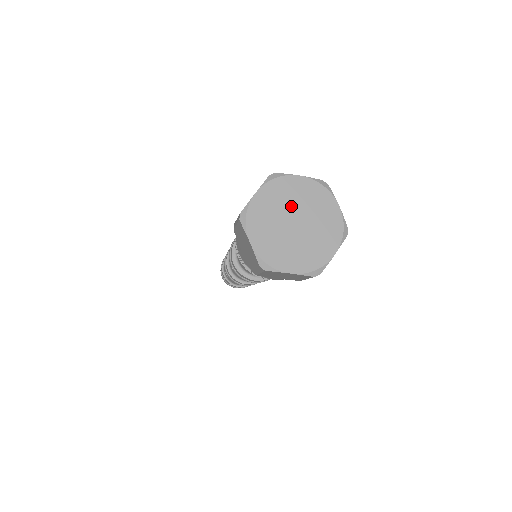
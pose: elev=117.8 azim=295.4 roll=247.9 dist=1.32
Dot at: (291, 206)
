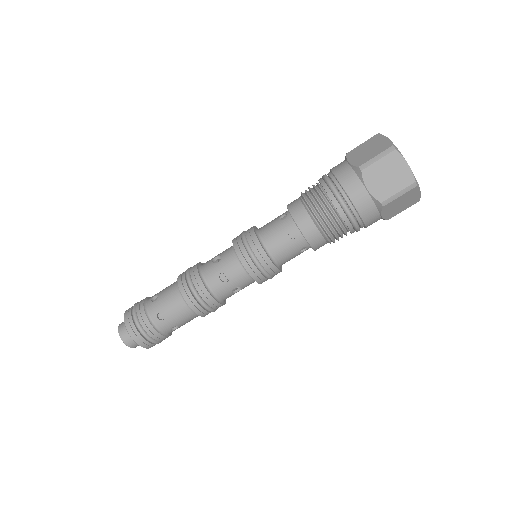
Dot at: occluded
